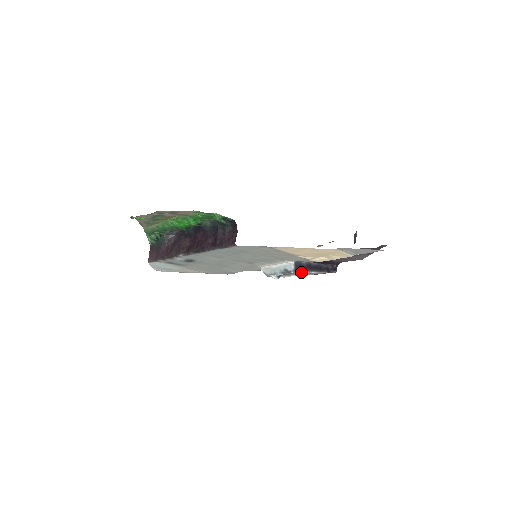
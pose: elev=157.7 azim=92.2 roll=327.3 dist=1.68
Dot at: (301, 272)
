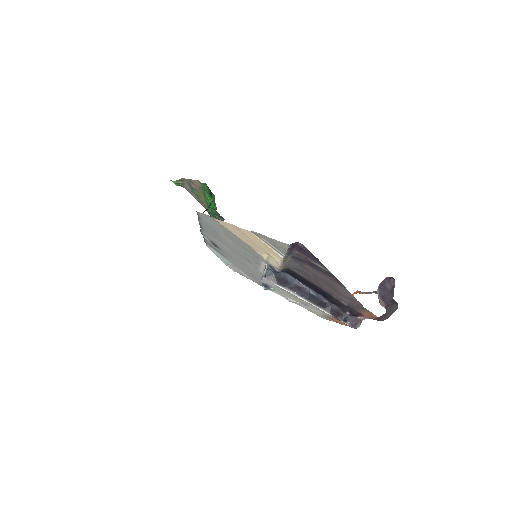
Dot at: (278, 285)
